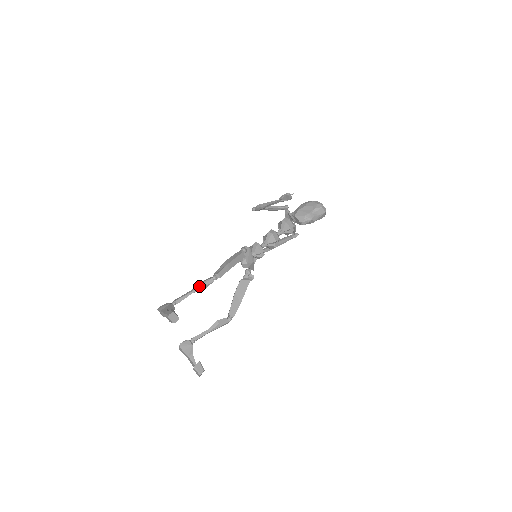
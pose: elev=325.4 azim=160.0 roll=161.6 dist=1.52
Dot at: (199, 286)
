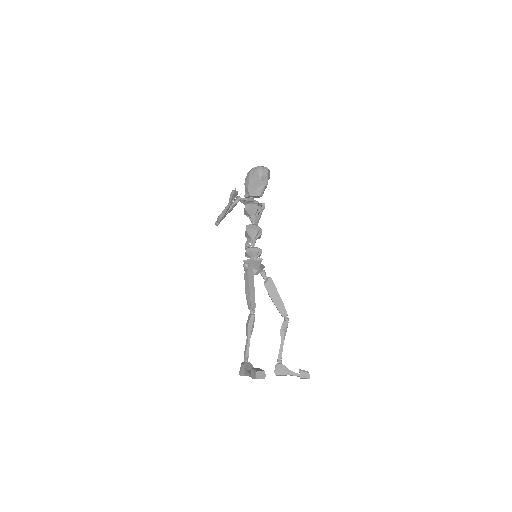
Dot at: (249, 330)
